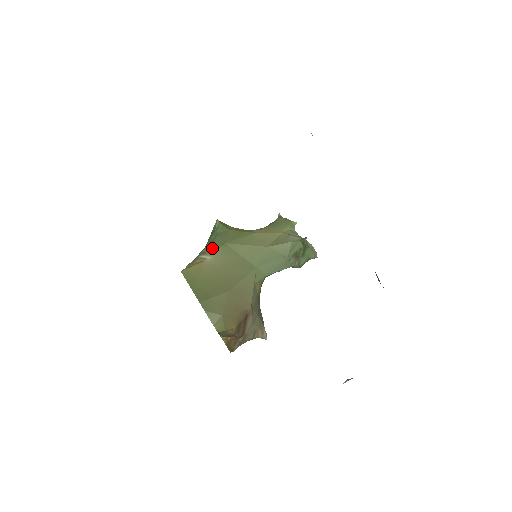
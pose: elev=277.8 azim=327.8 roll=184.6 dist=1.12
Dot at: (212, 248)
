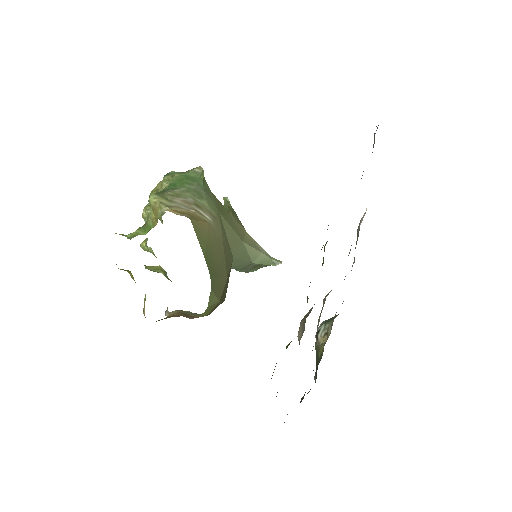
Dot at: (209, 208)
